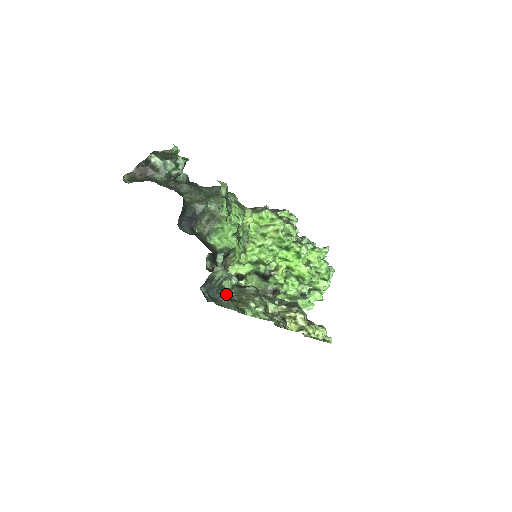
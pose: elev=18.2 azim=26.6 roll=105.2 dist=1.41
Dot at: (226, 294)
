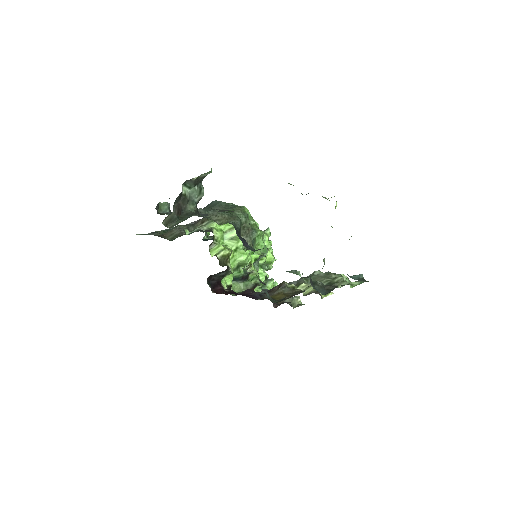
Dot at: (321, 283)
